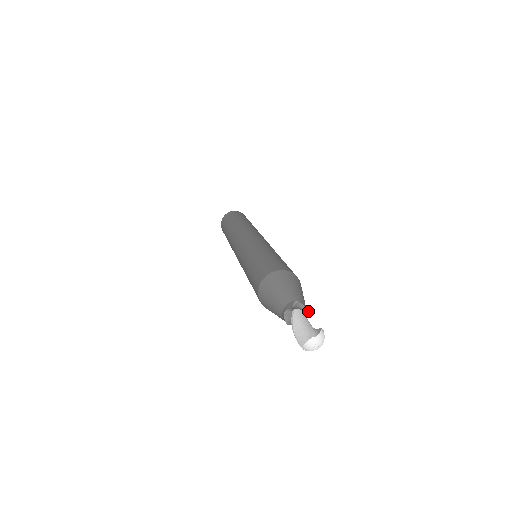
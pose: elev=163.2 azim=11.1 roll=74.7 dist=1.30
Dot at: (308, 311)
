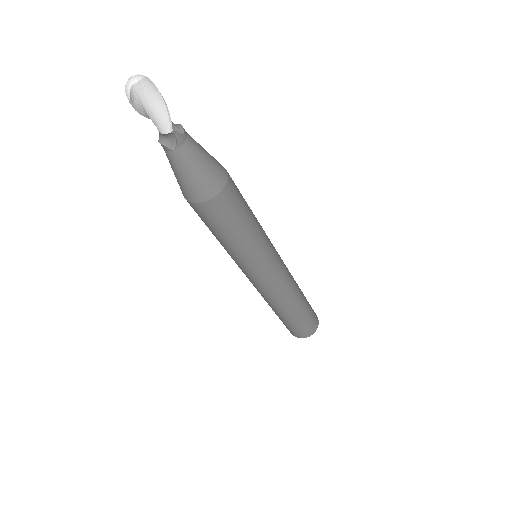
Dot at: (181, 125)
